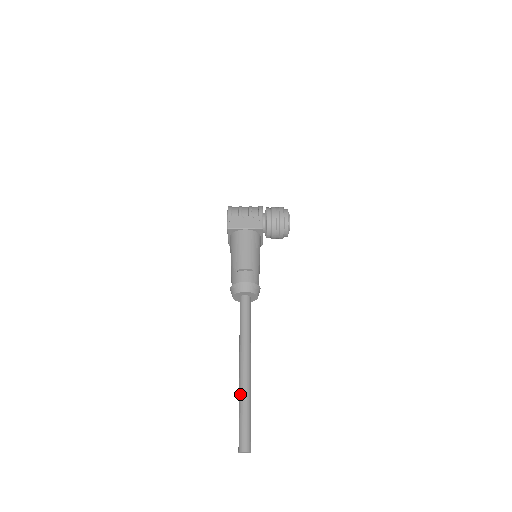
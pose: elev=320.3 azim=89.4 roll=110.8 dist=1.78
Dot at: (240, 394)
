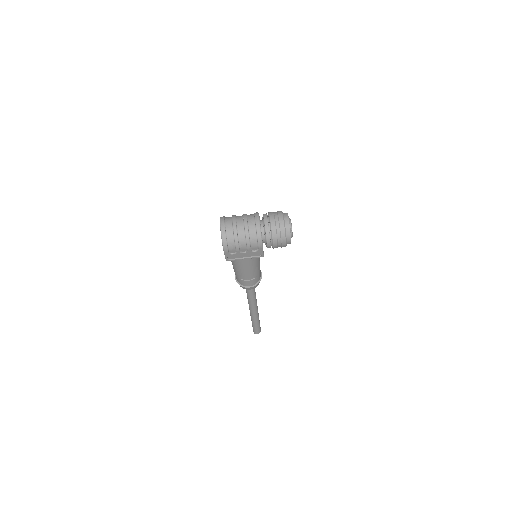
Dot at: (252, 319)
